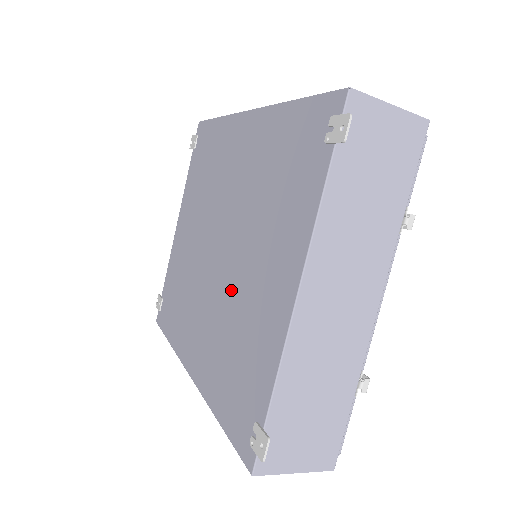
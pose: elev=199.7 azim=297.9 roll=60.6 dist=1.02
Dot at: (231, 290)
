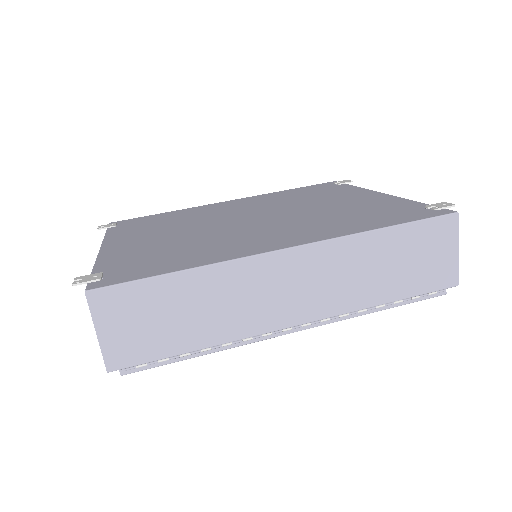
Dot at: (307, 213)
